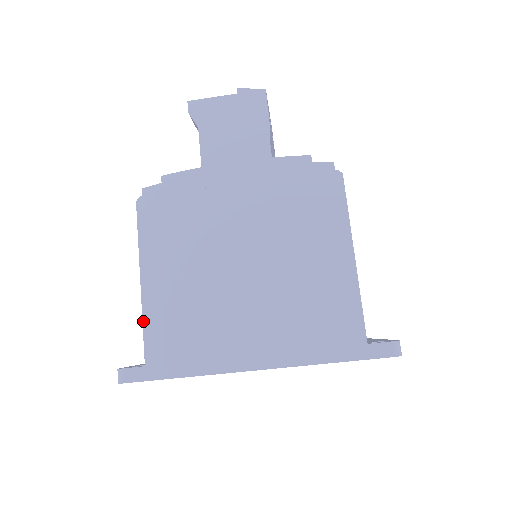
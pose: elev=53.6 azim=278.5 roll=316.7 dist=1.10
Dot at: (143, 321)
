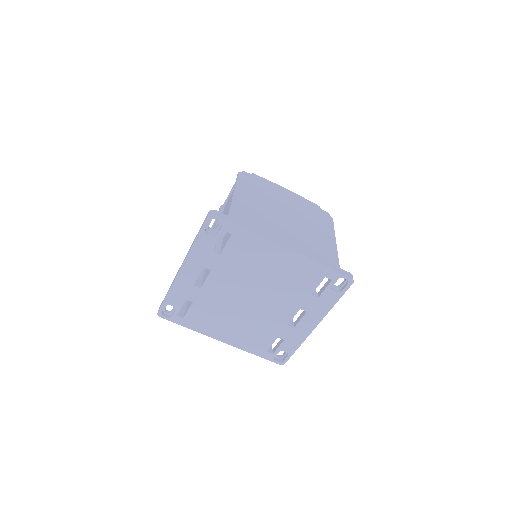
Dot at: (232, 203)
